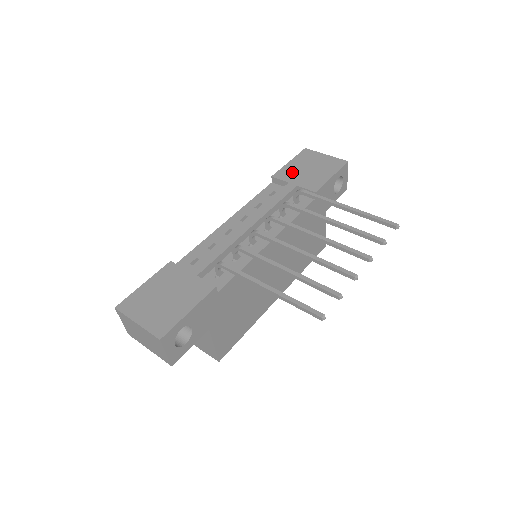
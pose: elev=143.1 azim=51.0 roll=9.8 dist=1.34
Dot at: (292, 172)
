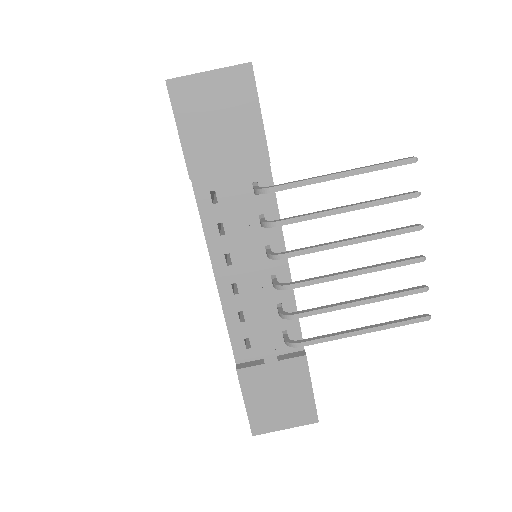
Dot at: (205, 150)
